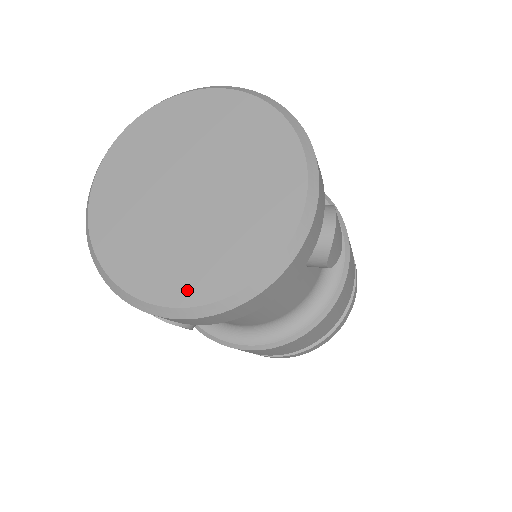
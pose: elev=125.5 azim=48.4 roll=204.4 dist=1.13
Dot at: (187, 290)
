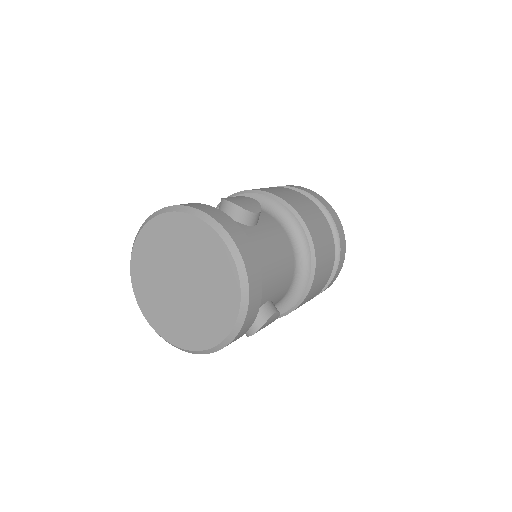
Dot at: (155, 321)
